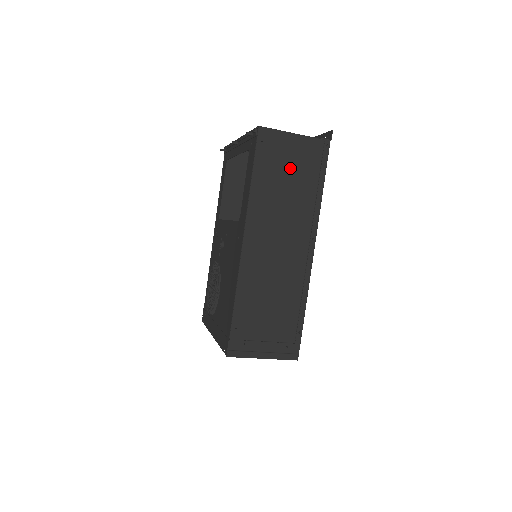
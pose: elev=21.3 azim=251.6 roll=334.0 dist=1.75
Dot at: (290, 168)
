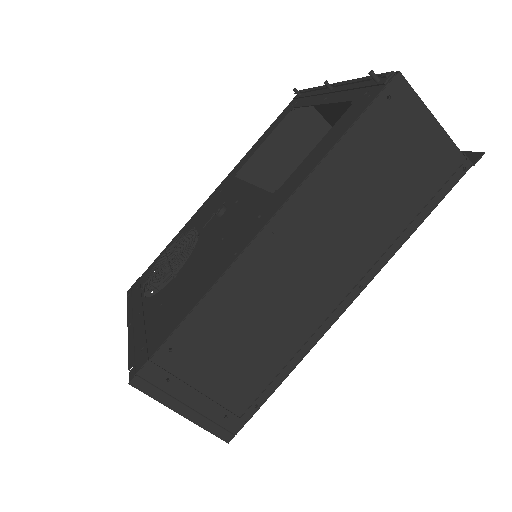
Dot at: (398, 165)
